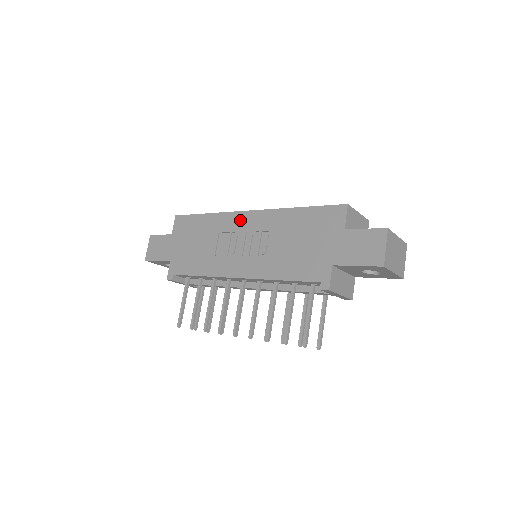
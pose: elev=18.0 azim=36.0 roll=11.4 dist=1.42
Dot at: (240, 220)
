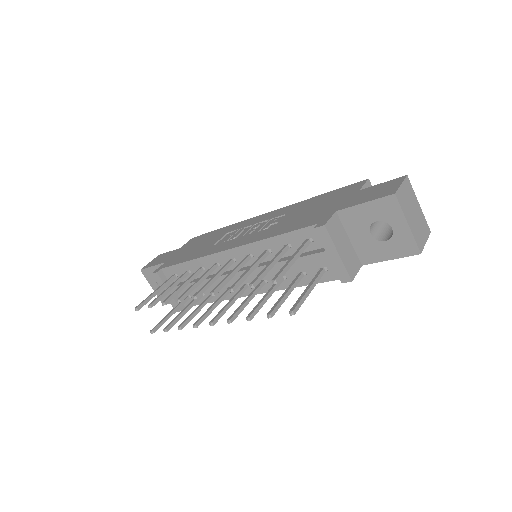
Dot at: (253, 220)
